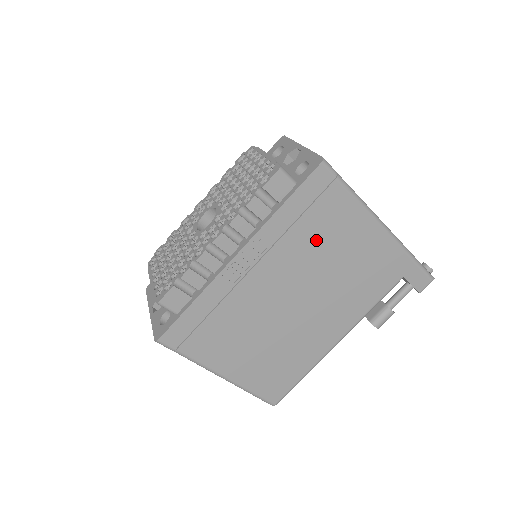
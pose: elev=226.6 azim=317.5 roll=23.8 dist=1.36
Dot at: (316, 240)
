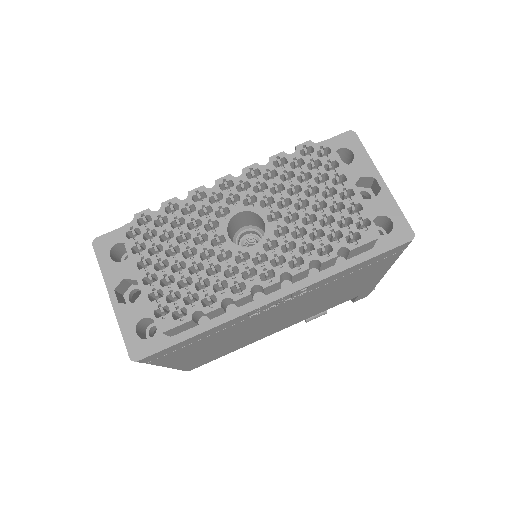
Dot at: (340, 285)
